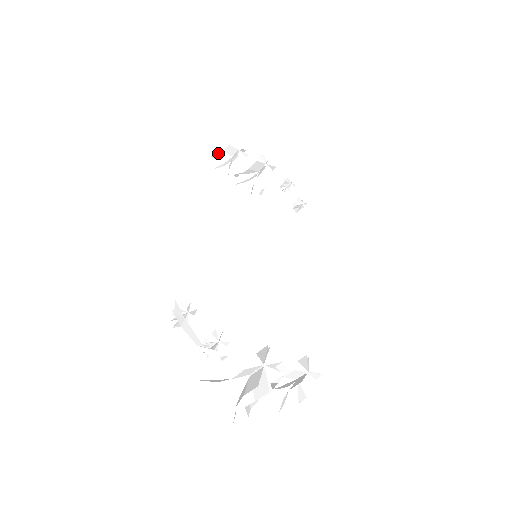
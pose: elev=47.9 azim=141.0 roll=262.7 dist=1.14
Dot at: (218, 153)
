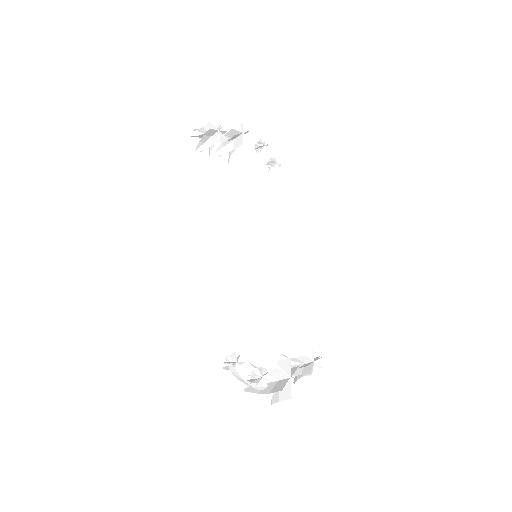
Dot at: (195, 129)
